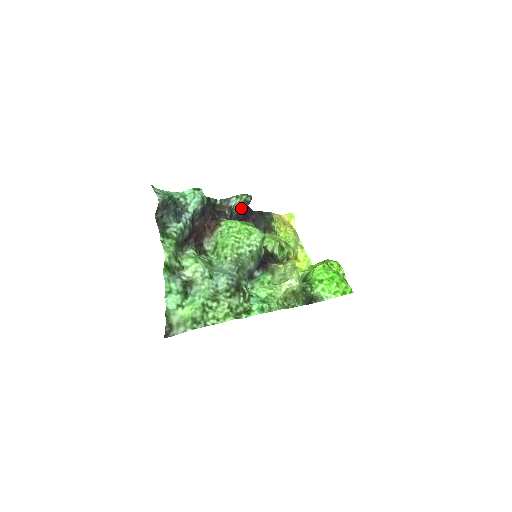
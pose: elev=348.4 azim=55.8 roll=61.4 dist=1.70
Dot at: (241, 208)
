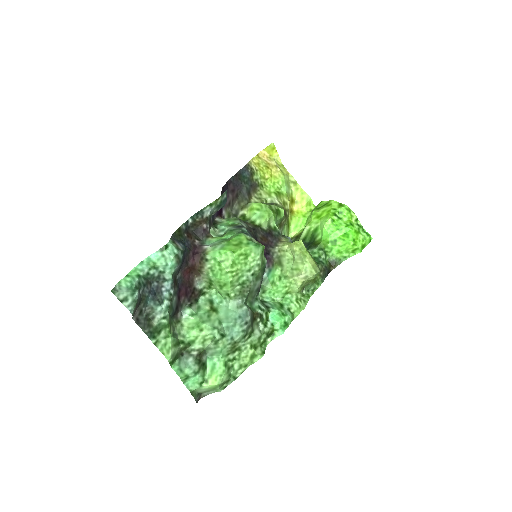
Dot at: (219, 209)
